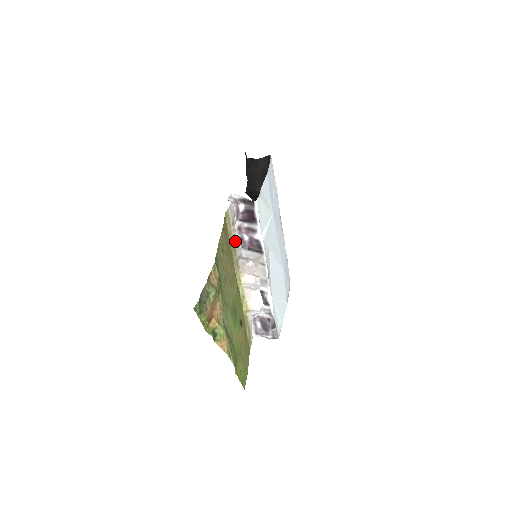
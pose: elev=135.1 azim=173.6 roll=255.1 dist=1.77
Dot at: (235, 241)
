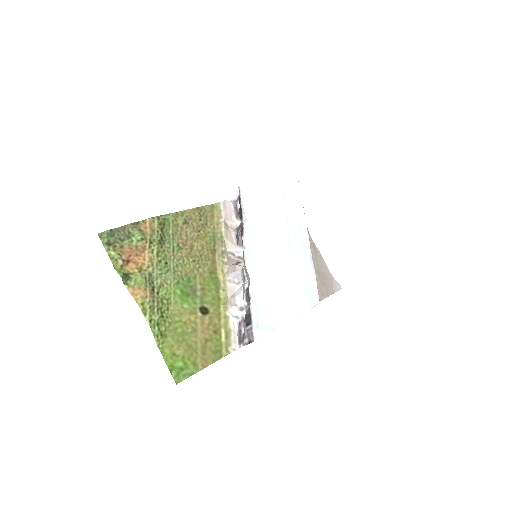
Dot at: (227, 235)
